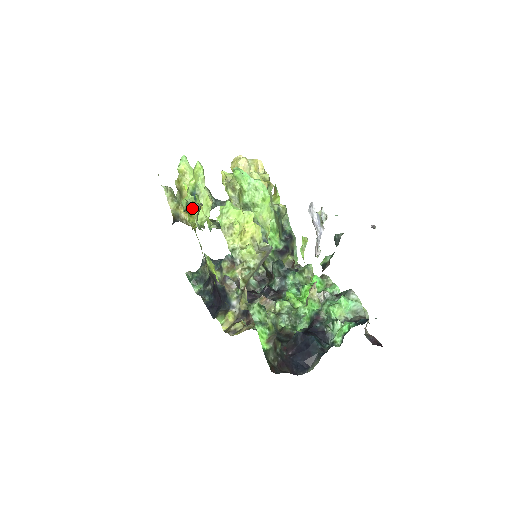
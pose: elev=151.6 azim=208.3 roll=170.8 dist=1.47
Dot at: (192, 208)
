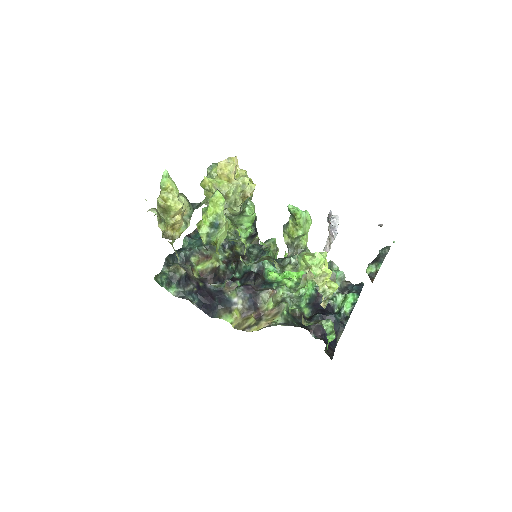
Dot at: (215, 238)
